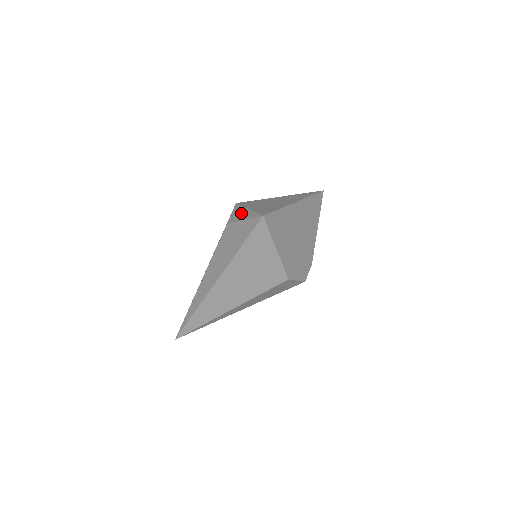
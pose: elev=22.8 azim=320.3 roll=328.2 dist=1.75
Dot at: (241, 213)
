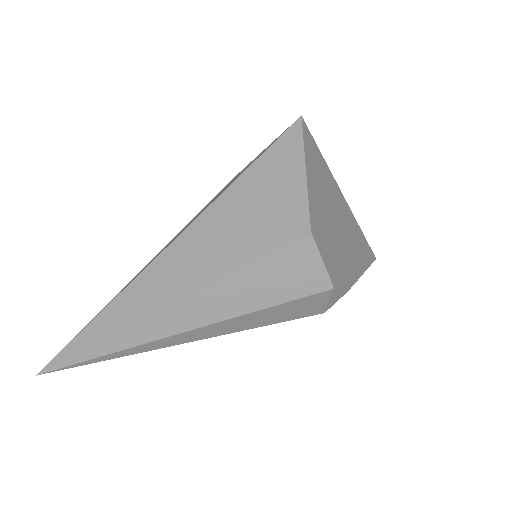
Dot at: occluded
